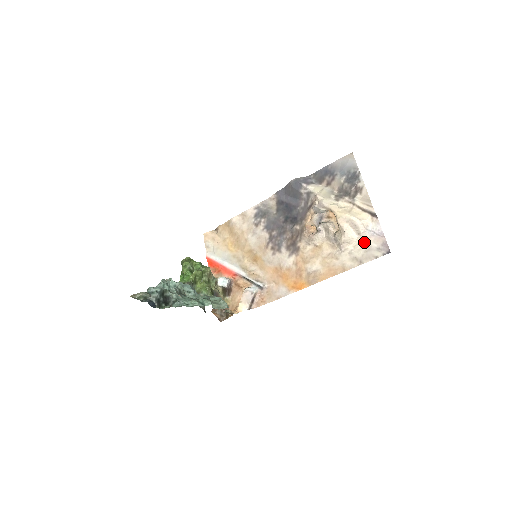
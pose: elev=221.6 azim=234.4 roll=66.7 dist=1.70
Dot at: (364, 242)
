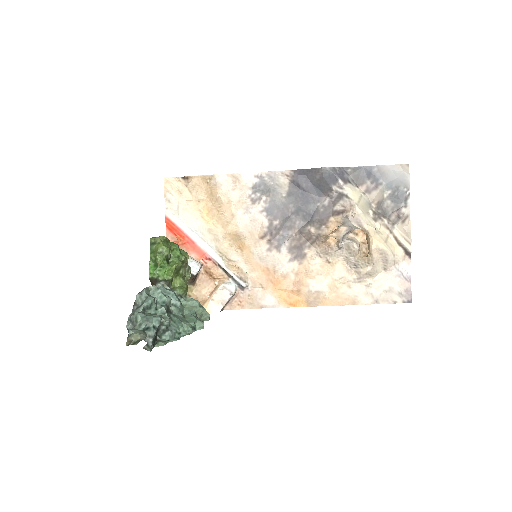
Dot at: (387, 280)
